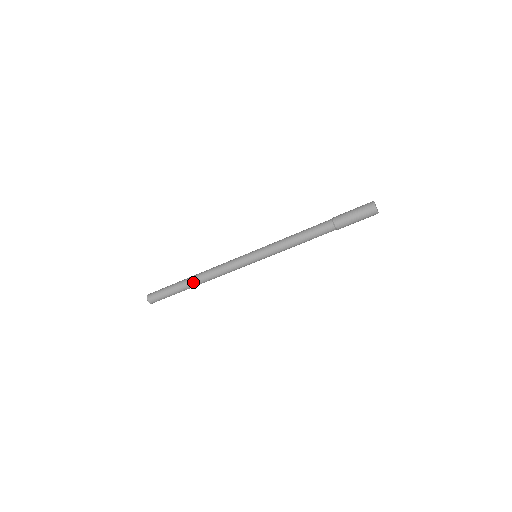
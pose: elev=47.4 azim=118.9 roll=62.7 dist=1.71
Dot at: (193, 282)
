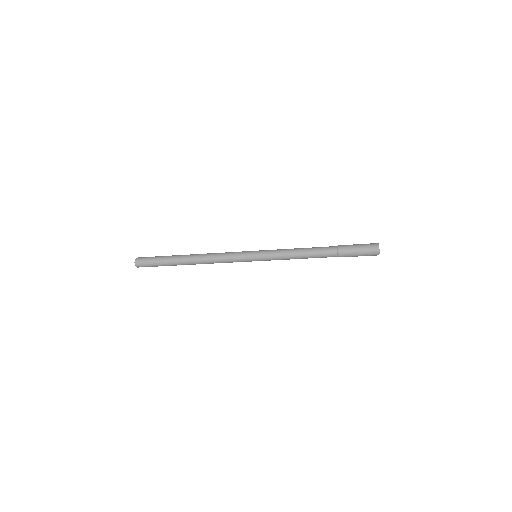
Dot at: (188, 264)
